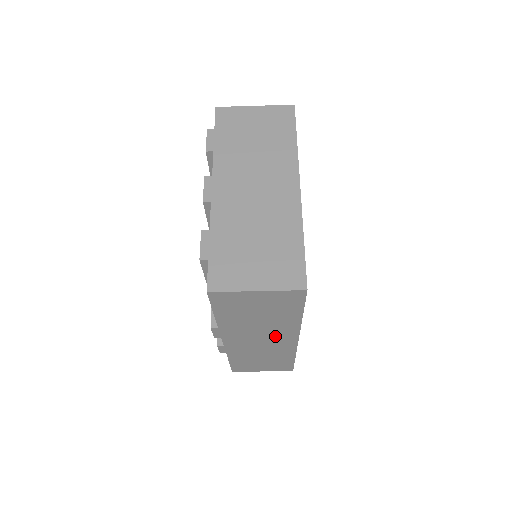
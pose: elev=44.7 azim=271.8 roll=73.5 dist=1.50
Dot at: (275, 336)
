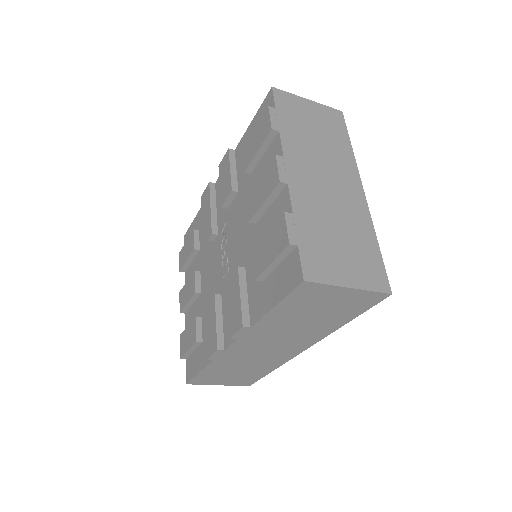
Dot at: (291, 343)
